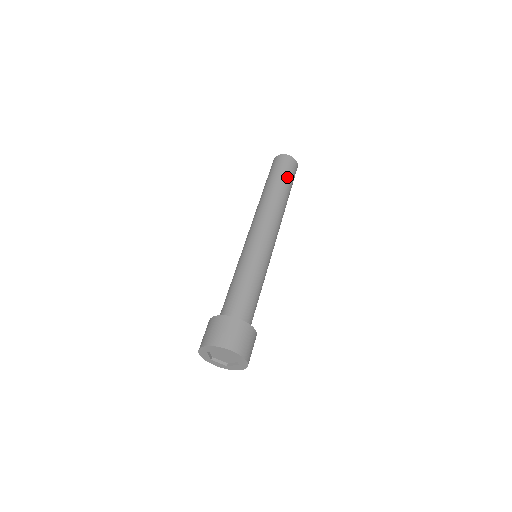
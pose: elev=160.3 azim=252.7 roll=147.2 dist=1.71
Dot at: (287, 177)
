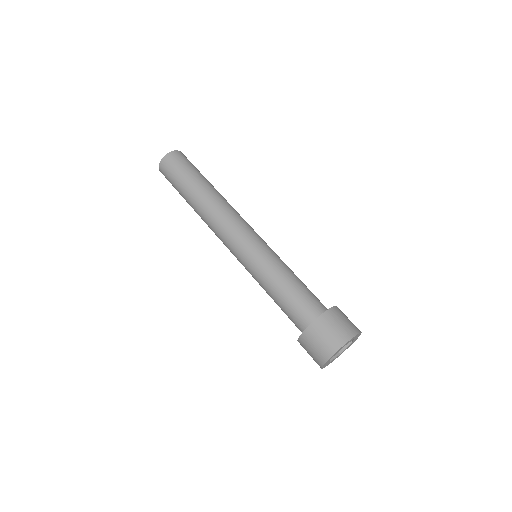
Dot at: (196, 171)
